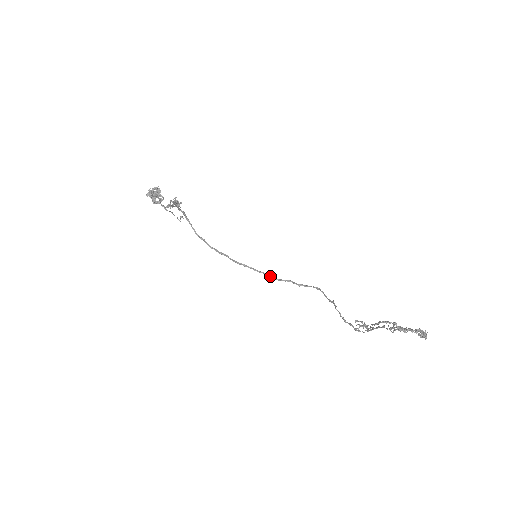
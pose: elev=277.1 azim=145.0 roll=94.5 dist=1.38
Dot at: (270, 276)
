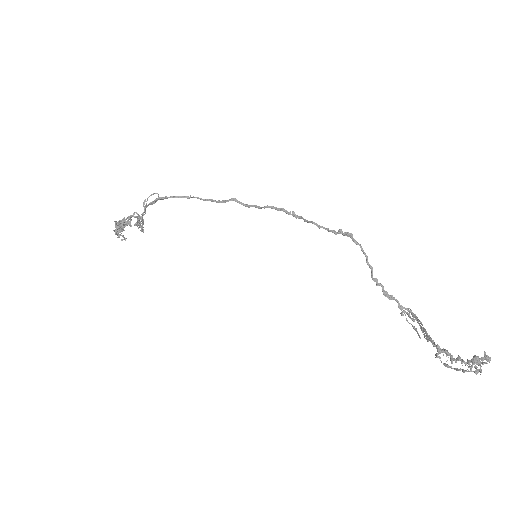
Dot at: (289, 214)
